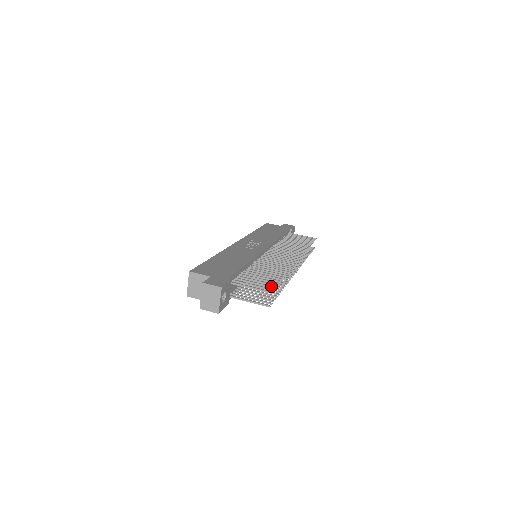
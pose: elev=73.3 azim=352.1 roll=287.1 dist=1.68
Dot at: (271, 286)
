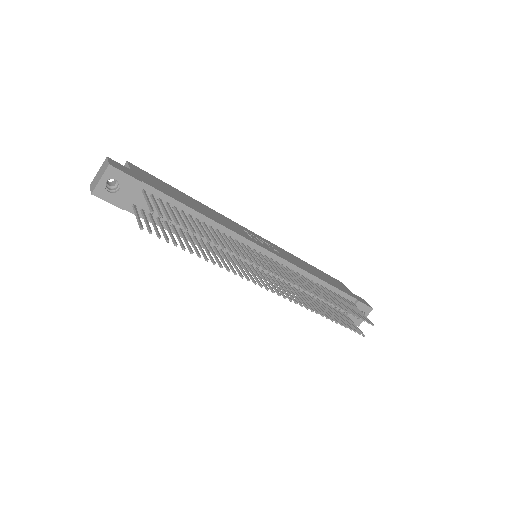
Dot at: (169, 217)
